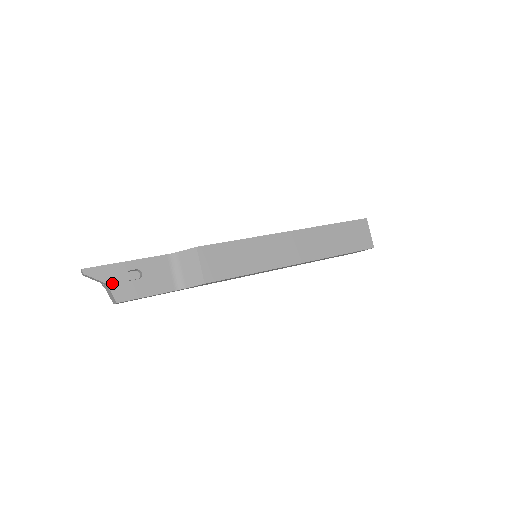
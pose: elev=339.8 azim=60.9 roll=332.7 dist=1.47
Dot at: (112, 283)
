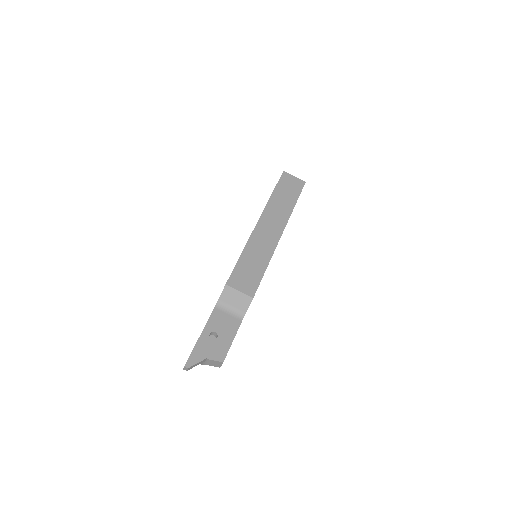
Dot at: (208, 355)
